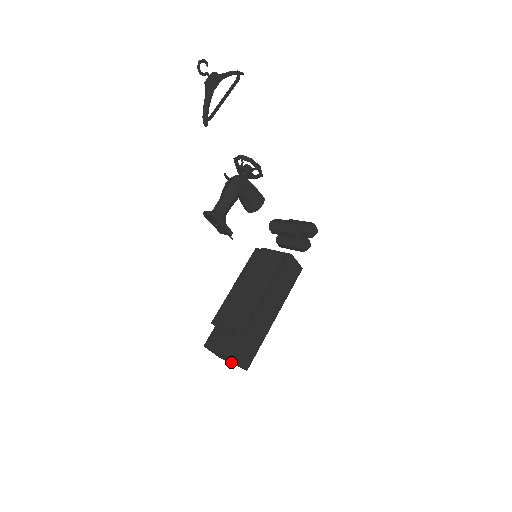
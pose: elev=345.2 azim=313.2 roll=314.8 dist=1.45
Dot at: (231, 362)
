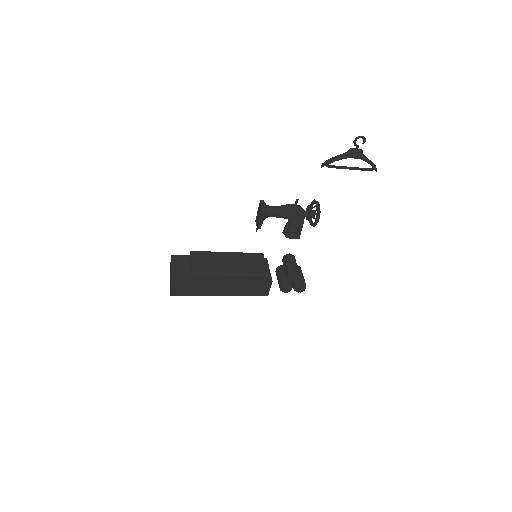
Dot at: occluded
